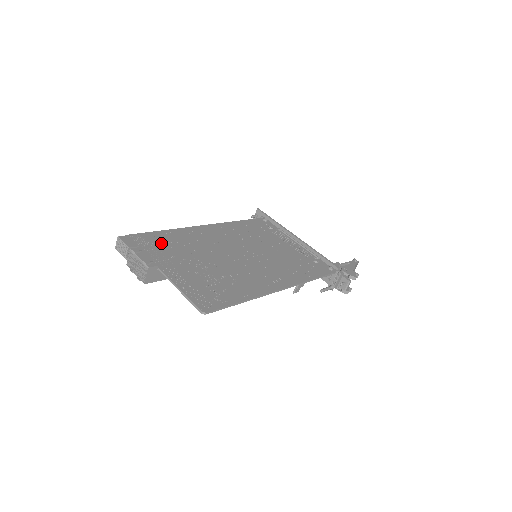
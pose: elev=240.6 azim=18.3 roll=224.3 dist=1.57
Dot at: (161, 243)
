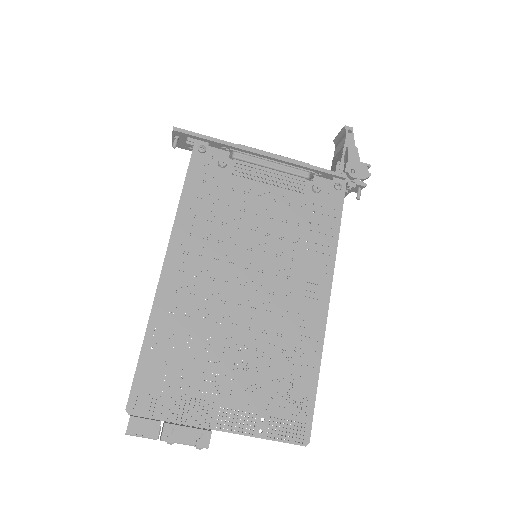
Dot at: (168, 378)
